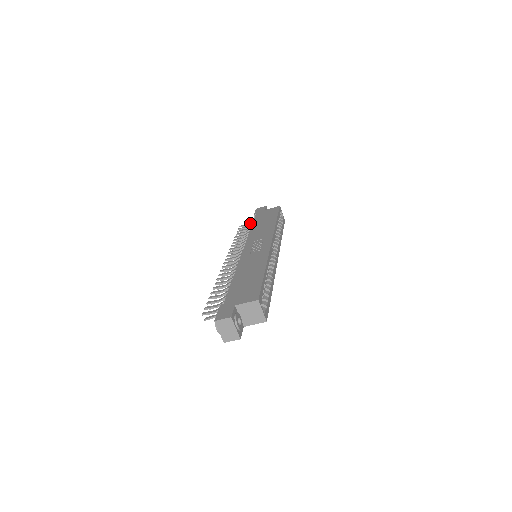
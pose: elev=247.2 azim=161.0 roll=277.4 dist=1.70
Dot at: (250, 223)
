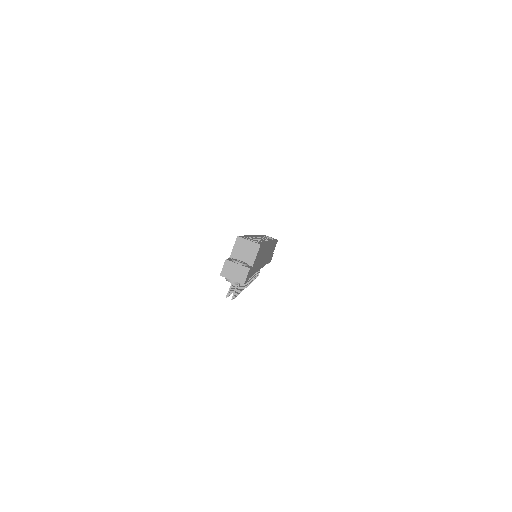
Dot at: occluded
